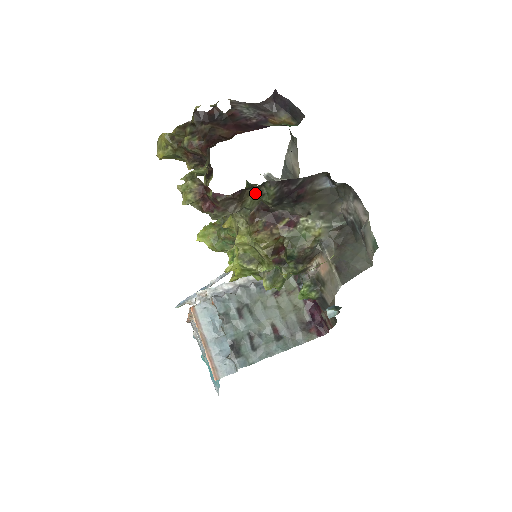
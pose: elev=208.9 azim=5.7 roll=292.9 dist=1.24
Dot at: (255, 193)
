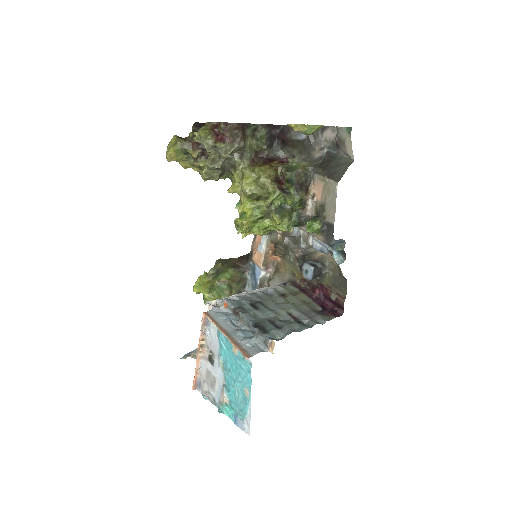
Dot at: (252, 137)
